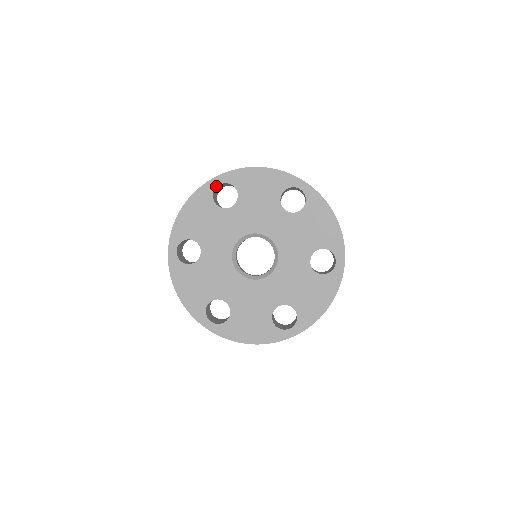
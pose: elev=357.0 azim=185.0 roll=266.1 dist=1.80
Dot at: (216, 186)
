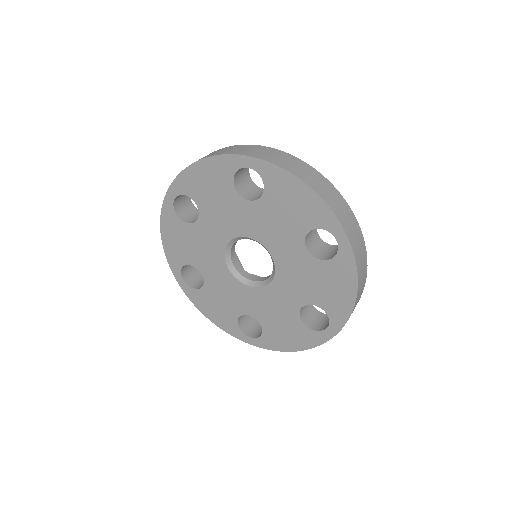
Dot at: (243, 166)
